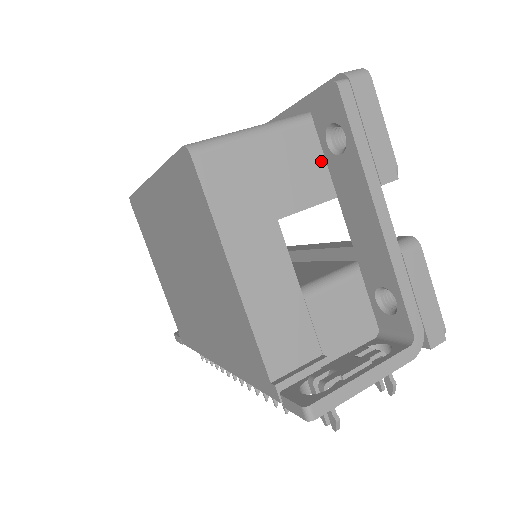
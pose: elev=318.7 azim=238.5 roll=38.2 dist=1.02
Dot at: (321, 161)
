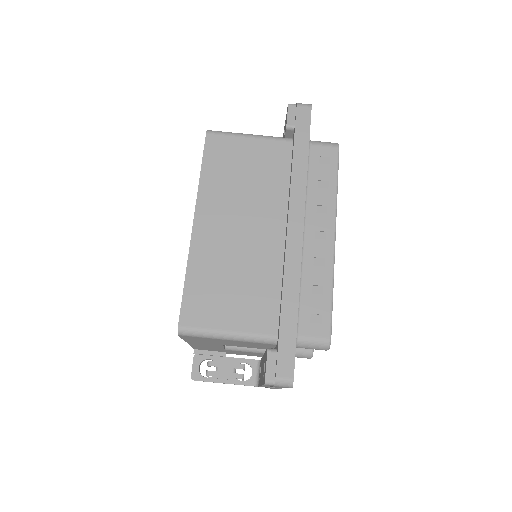
Dot at: (265, 347)
